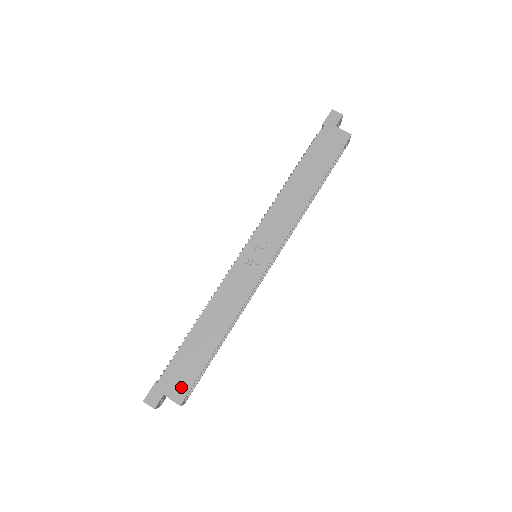
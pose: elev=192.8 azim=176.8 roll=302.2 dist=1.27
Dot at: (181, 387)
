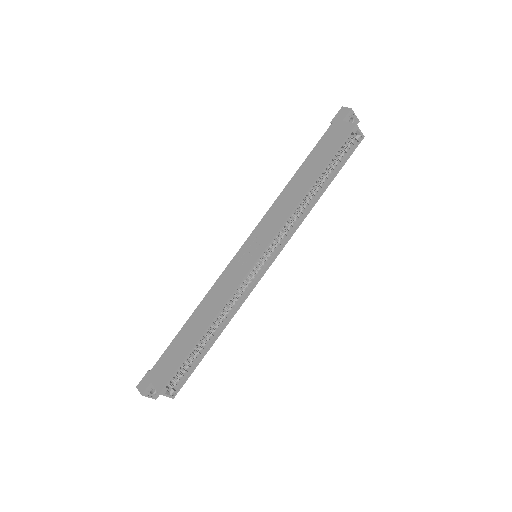
Dot at: (164, 376)
